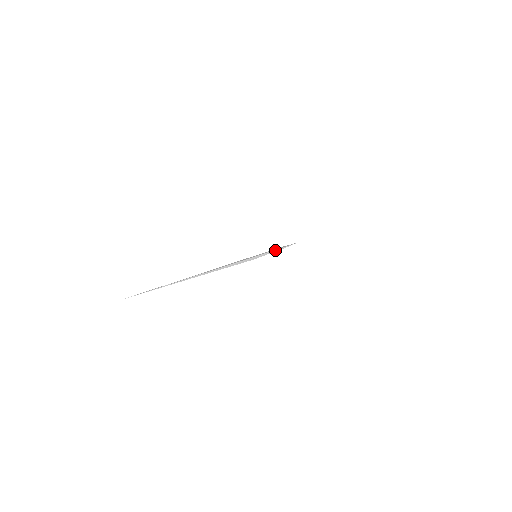
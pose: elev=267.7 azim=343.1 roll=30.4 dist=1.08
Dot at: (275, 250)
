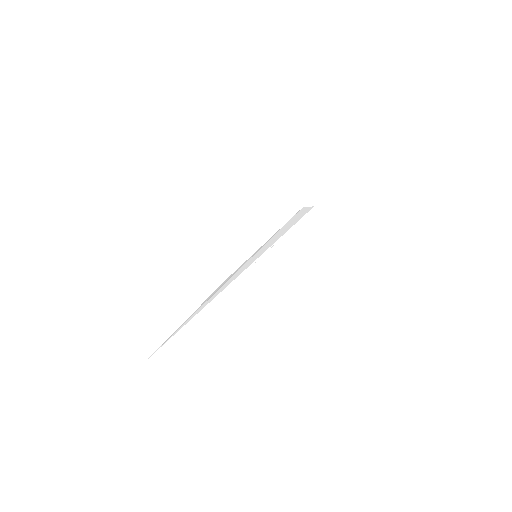
Dot at: (275, 243)
